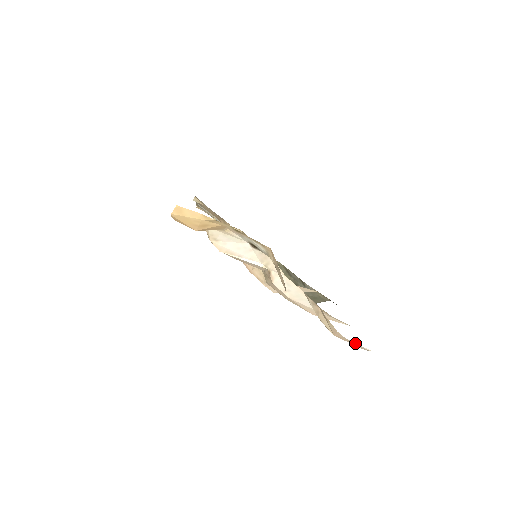
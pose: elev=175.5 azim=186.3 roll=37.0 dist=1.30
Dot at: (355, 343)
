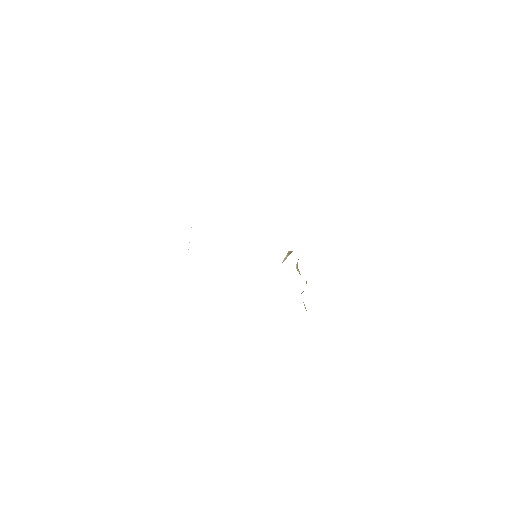
Dot at: occluded
